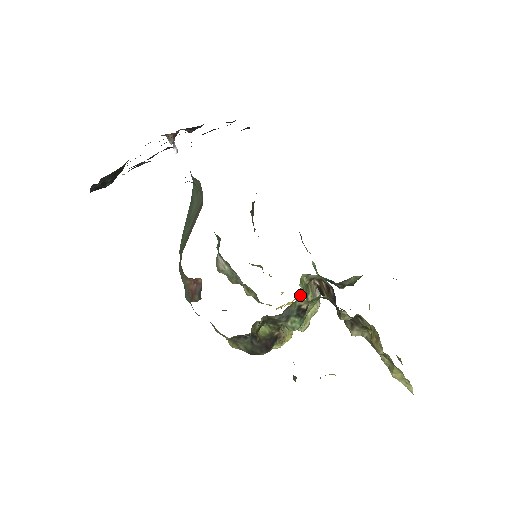
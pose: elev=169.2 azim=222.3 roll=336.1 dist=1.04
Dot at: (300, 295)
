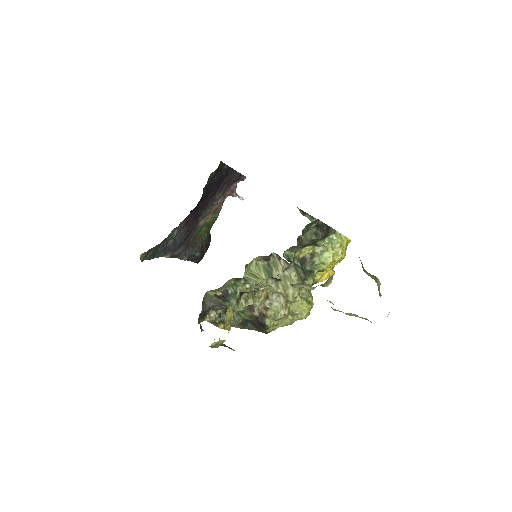
Dot at: (315, 264)
